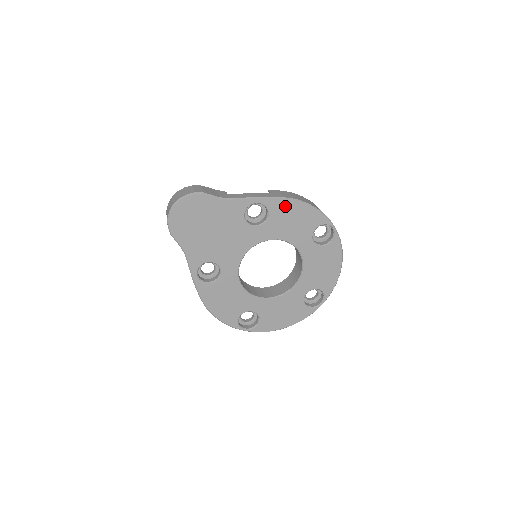
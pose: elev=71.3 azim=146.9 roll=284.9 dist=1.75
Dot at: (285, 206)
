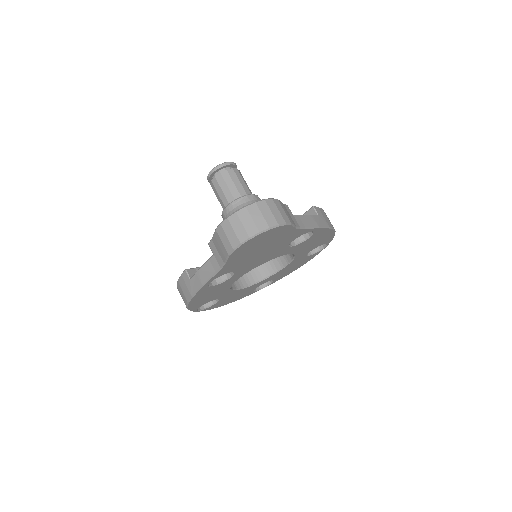
Dot at: (323, 233)
